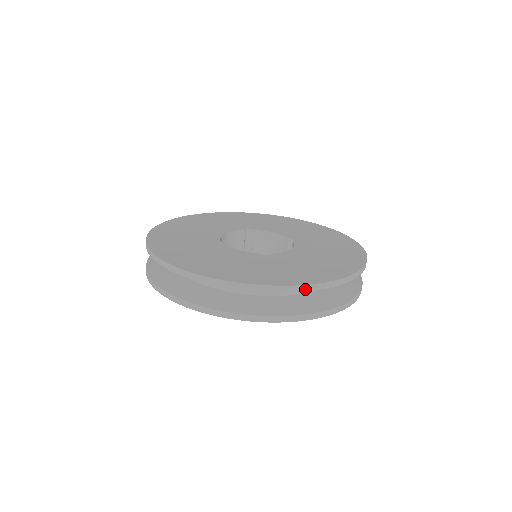
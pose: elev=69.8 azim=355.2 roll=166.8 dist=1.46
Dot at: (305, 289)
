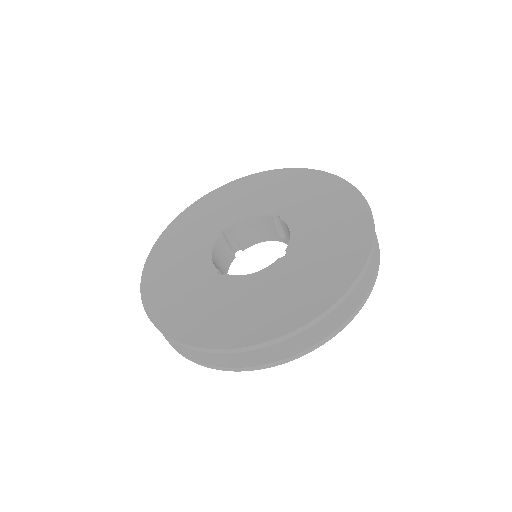
Dot at: (175, 342)
